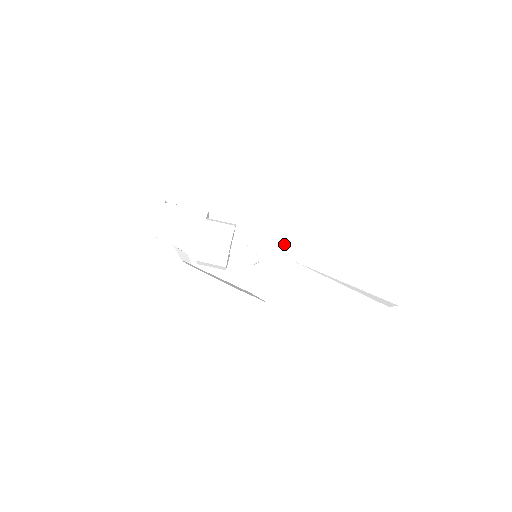
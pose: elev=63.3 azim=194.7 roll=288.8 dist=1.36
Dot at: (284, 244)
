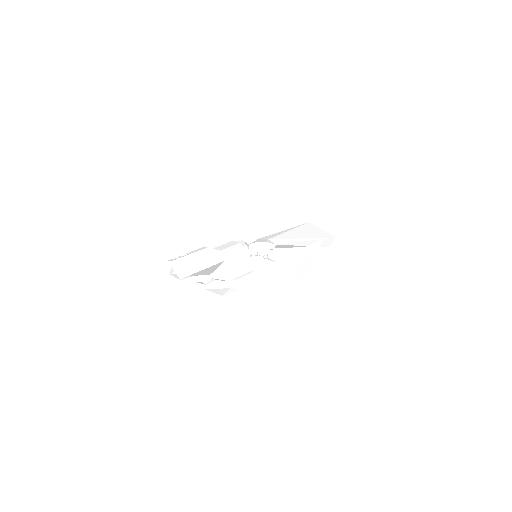
Dot at: (261, 239)
